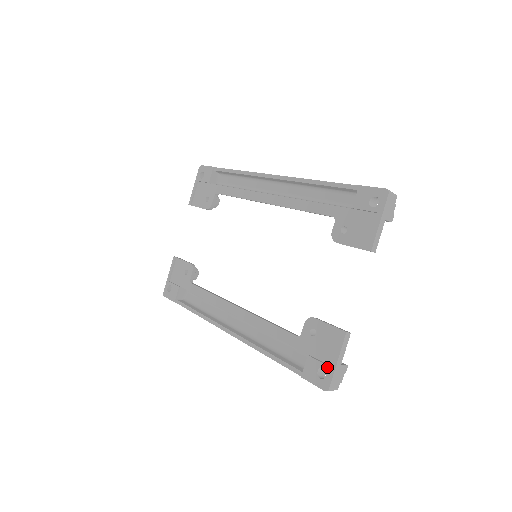
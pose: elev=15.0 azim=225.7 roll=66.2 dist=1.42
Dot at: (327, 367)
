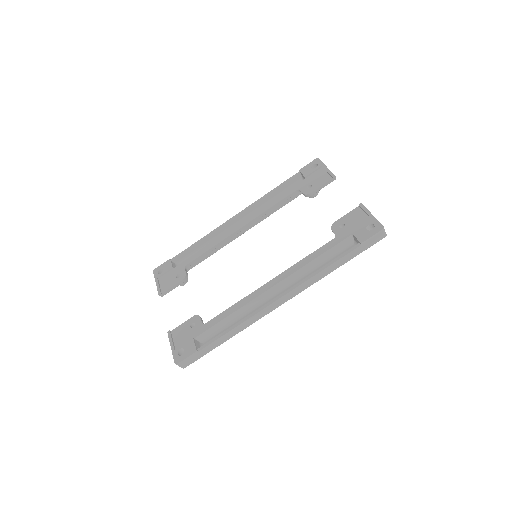
Dot at: (370, 222)
